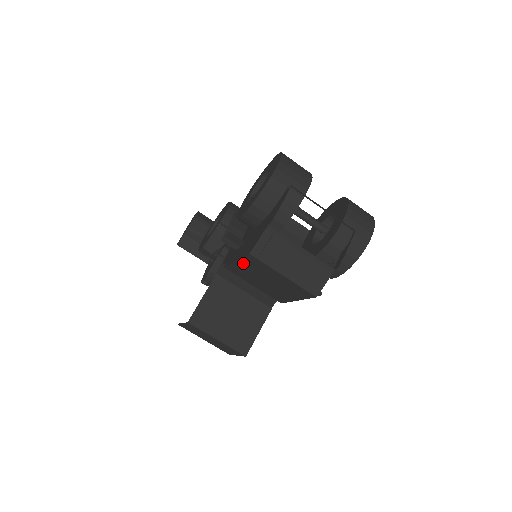
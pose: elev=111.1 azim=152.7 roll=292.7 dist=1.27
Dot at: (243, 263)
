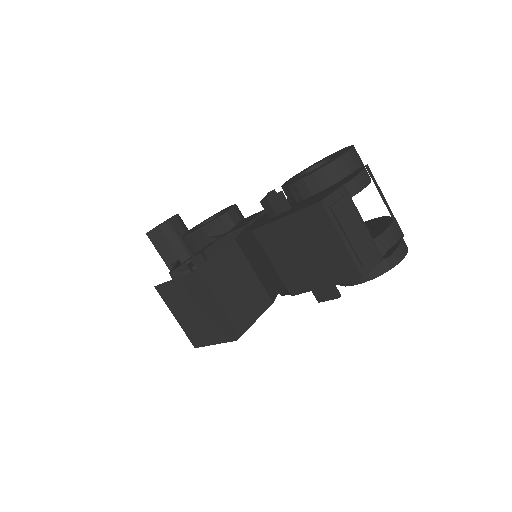
Dot at: (293, 220)
